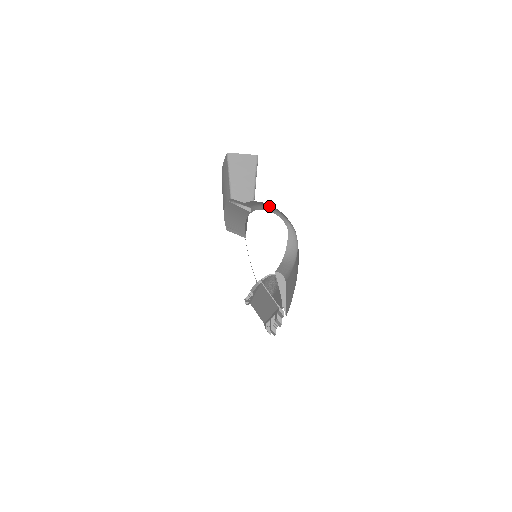
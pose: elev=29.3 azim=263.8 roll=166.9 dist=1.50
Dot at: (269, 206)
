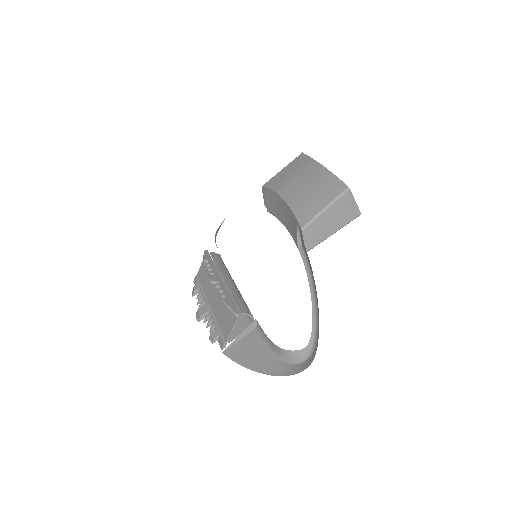
Dot at: (317, 303)
